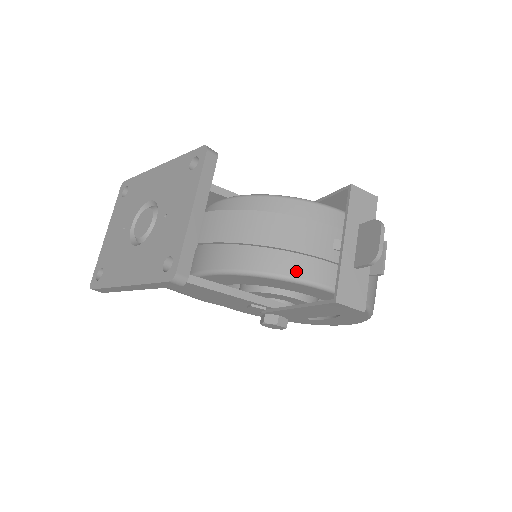
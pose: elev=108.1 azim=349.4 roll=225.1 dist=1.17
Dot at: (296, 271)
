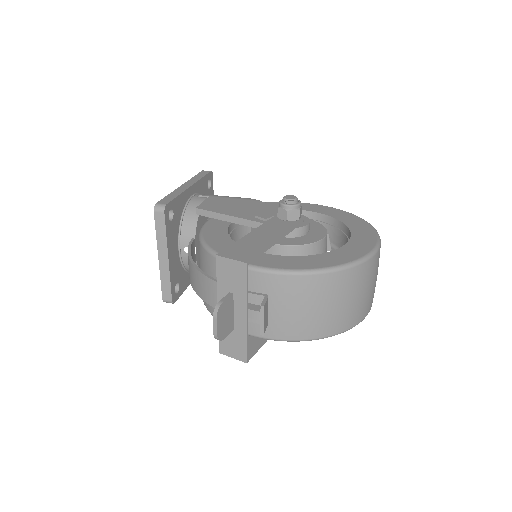
Dot at: occluded
